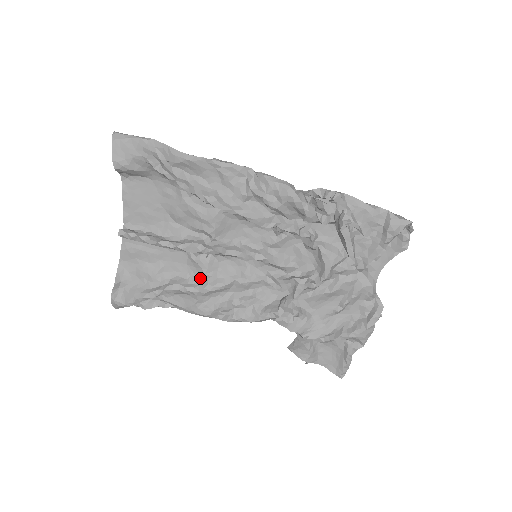
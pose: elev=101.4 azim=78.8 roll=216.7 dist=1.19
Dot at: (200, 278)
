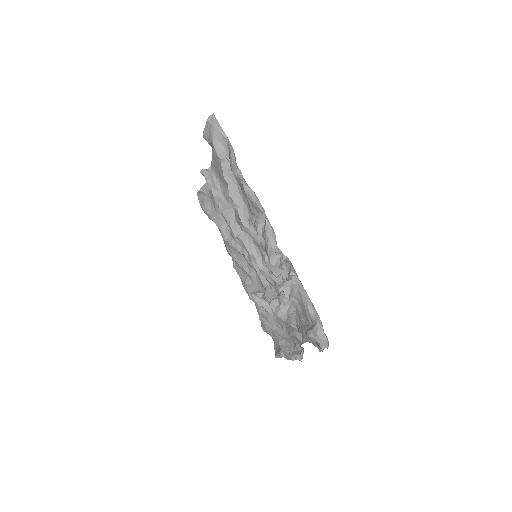
Dot at: (231, 234)
